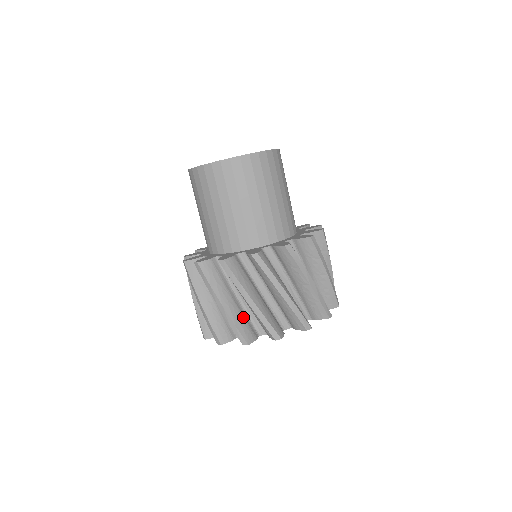
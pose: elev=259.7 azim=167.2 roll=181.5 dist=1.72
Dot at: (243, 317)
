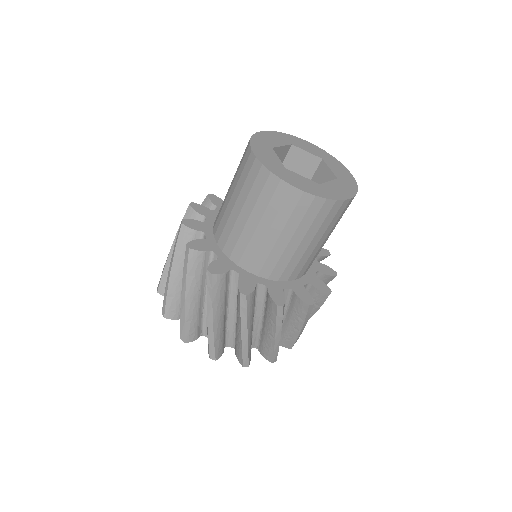
Dot at: occluded
